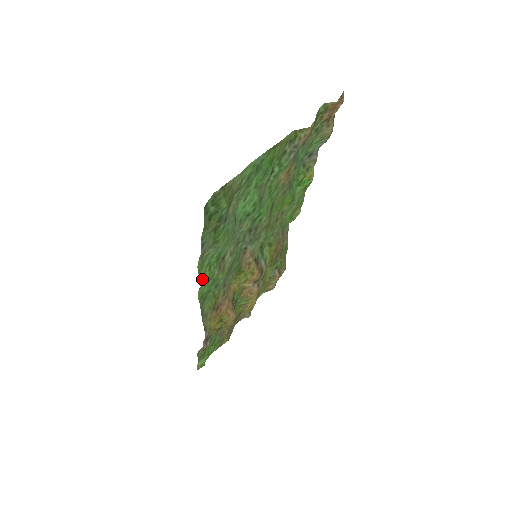
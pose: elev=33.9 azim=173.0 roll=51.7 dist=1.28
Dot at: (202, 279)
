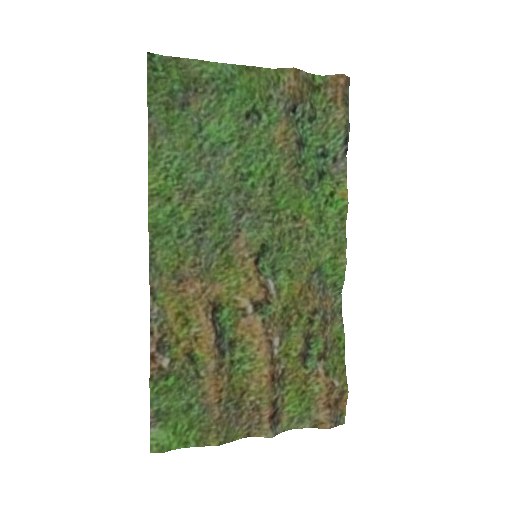
Dot at: (152, 181)
